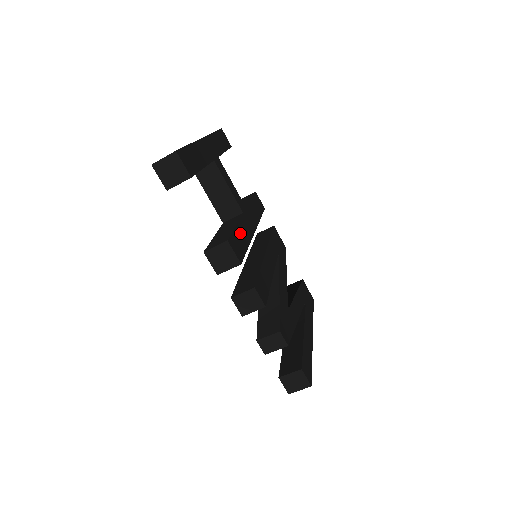
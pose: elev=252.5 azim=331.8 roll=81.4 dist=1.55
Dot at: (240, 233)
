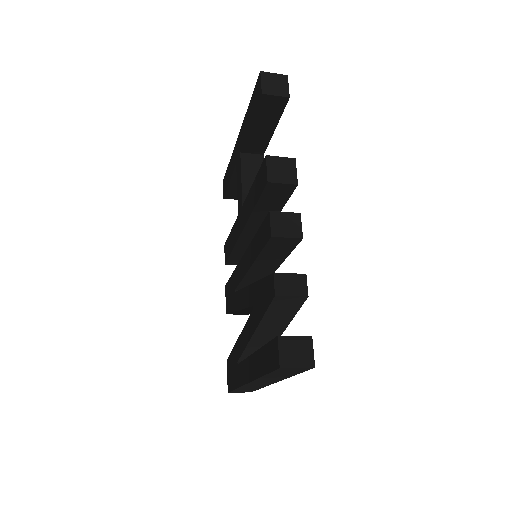
Dot at: occluded
